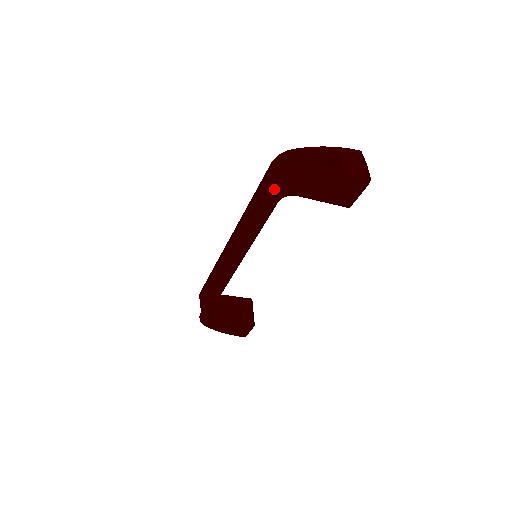
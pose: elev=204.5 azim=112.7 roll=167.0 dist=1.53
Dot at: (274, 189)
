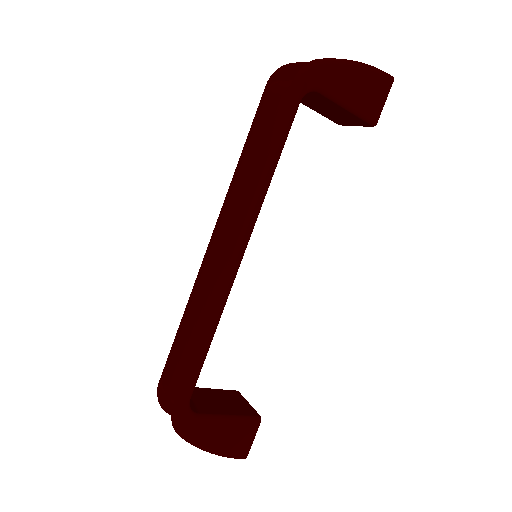
Dot at: (292, 82)
